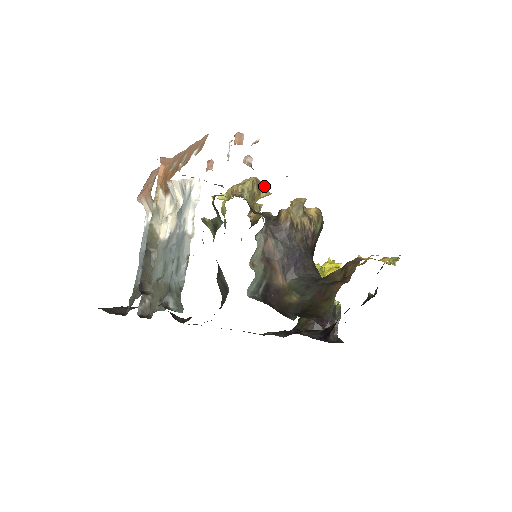
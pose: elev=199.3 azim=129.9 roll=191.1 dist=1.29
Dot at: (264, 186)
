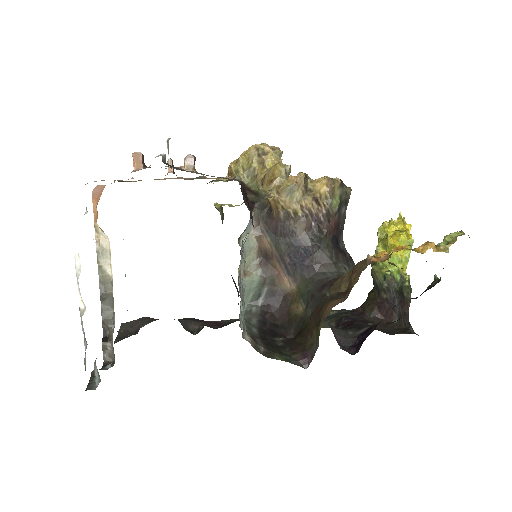
Dot at: (270, 153)
